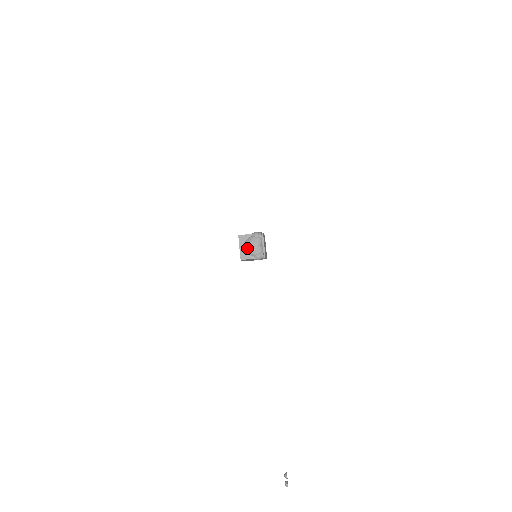
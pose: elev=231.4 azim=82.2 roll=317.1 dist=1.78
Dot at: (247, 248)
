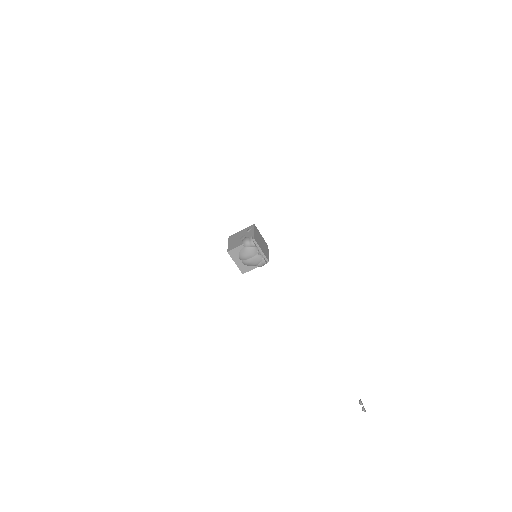
Dot at: (244, 262)
